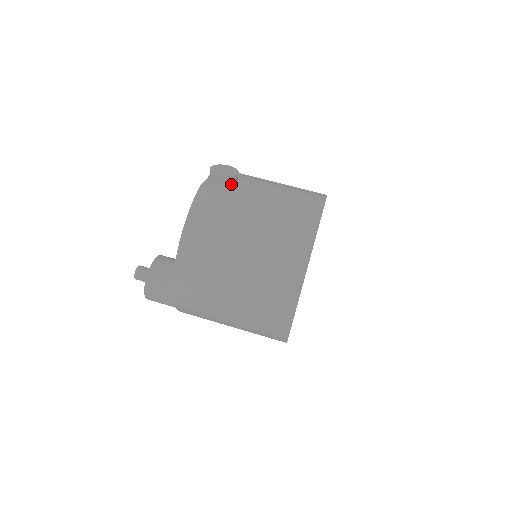
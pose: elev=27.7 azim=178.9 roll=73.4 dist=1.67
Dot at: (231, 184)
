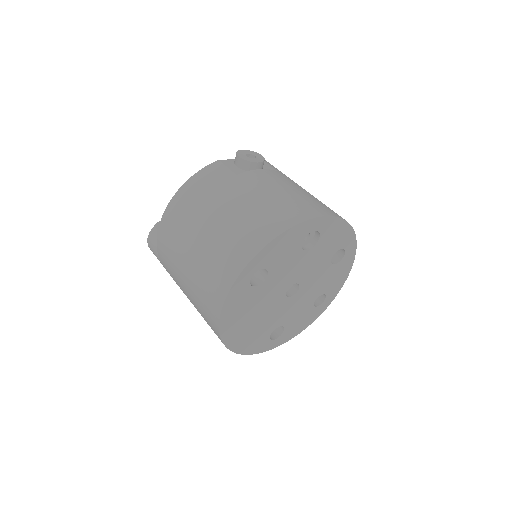
Dot at: (248, 170)
